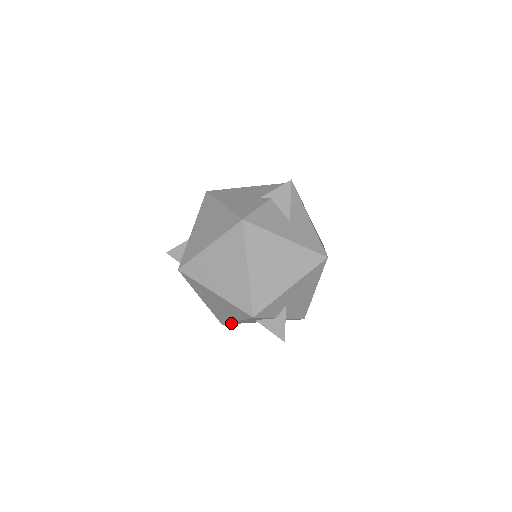
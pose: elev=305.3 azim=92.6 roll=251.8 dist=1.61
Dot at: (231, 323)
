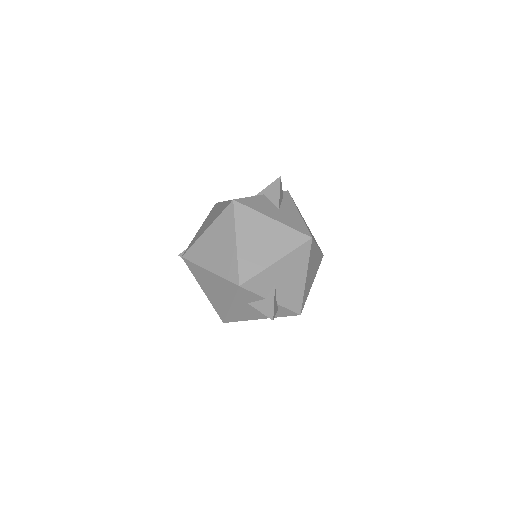
Dot at: (230, 318)
